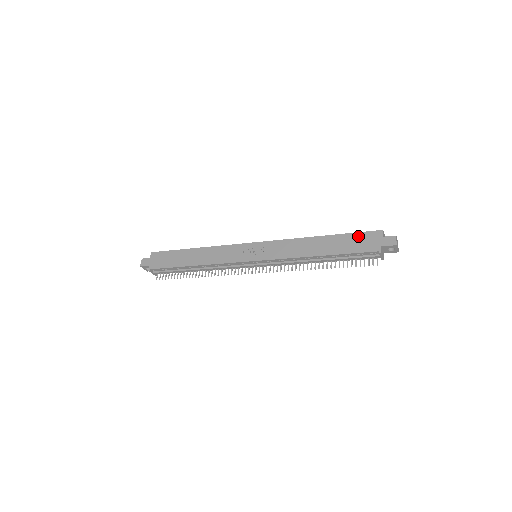
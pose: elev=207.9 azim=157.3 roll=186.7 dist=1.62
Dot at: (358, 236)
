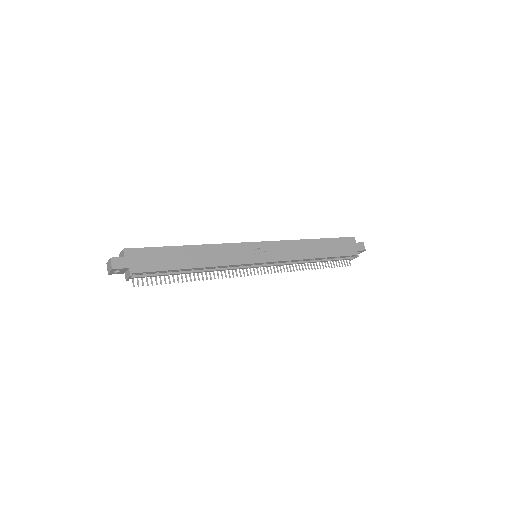
Dot at: (340, 241)
